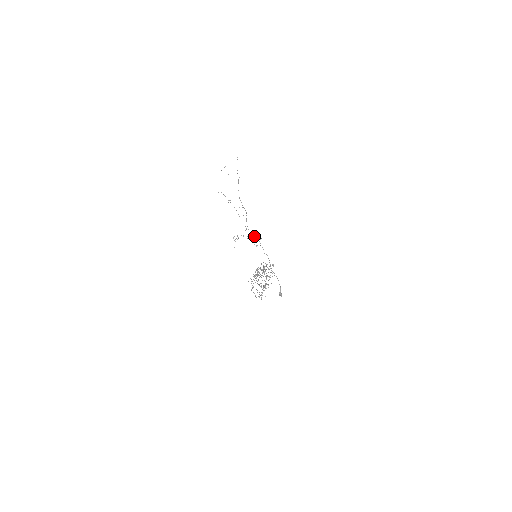
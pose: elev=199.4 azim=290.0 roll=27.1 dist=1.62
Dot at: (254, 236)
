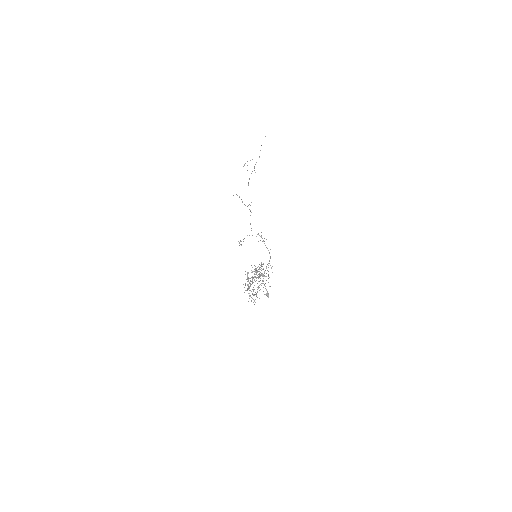
Dot at: (258, 233)
